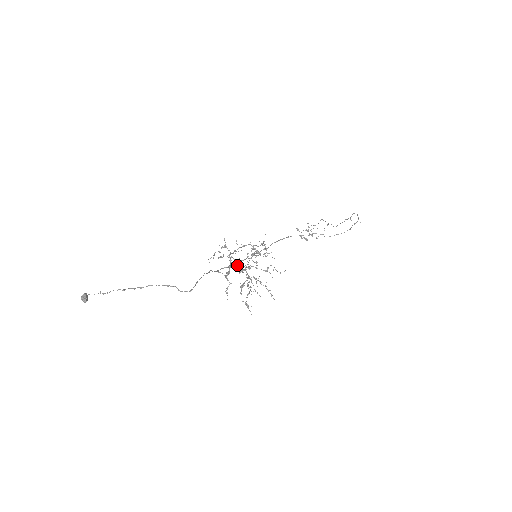
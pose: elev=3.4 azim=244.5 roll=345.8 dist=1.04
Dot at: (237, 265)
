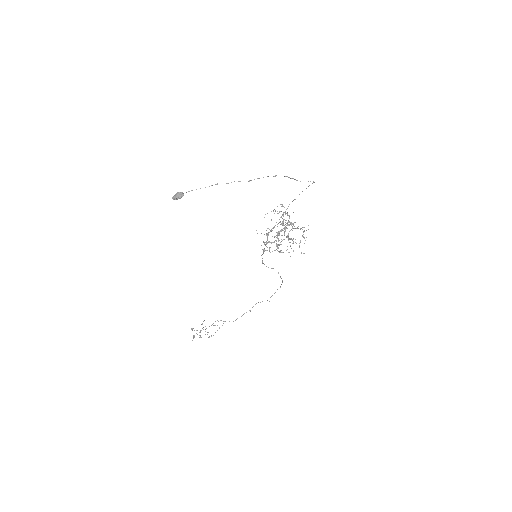
Dot at: (285, 222)
